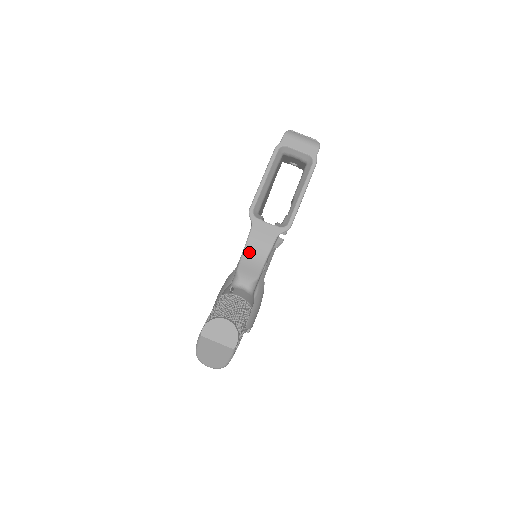
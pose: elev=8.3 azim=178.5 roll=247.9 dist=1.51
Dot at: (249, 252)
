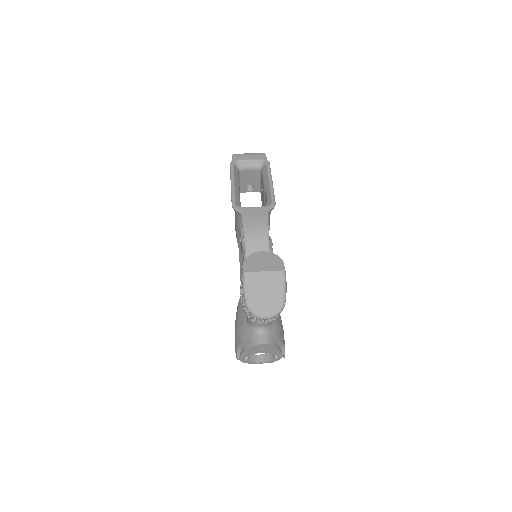
Dot at: (249, 233)
